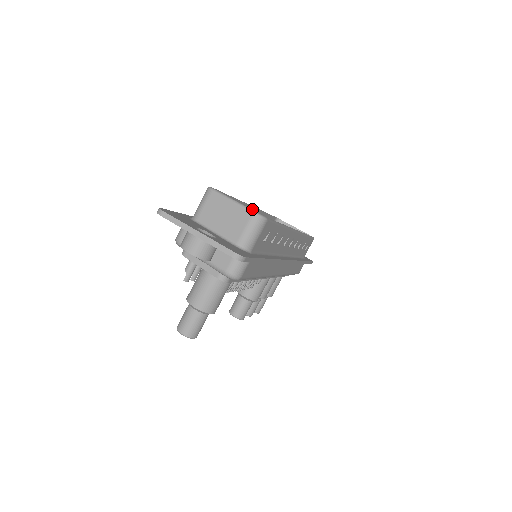
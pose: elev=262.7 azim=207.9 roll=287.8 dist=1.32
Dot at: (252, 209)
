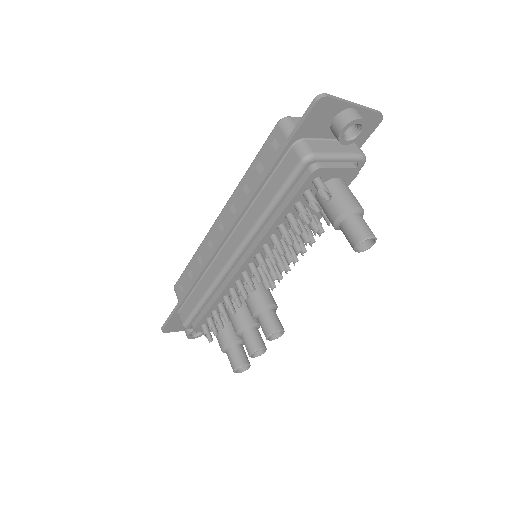
Dot at: (215, 226)
